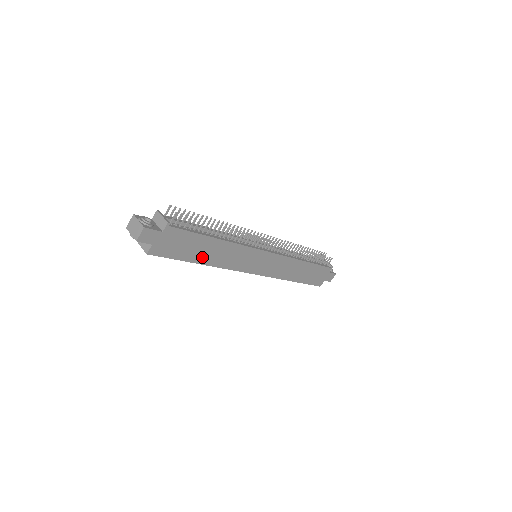
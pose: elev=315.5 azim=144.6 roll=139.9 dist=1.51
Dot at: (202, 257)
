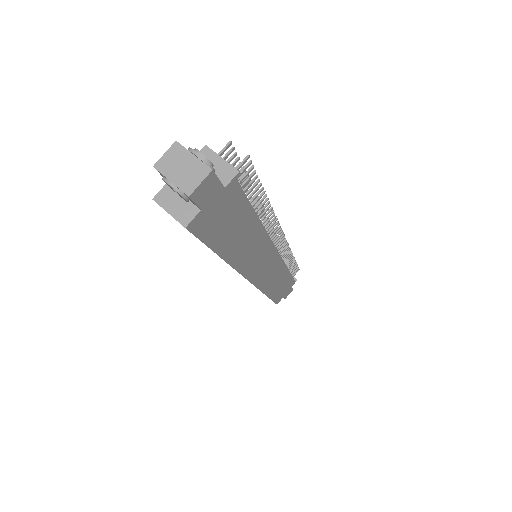
Dot at: (231, 247)
